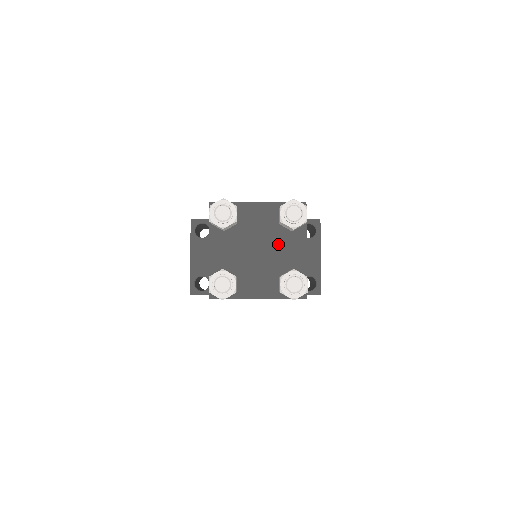
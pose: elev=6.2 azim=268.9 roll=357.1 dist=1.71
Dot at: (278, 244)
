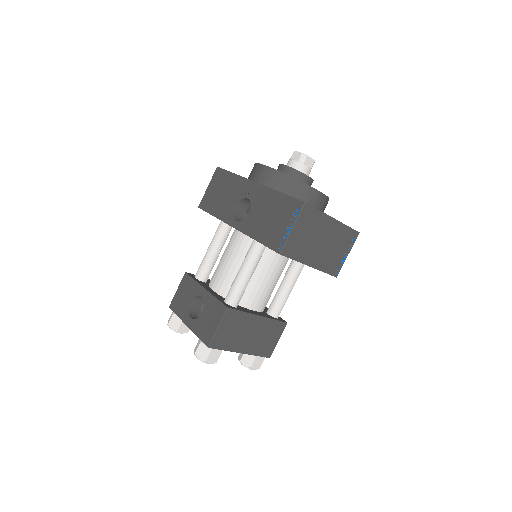
Dot at: occluded
